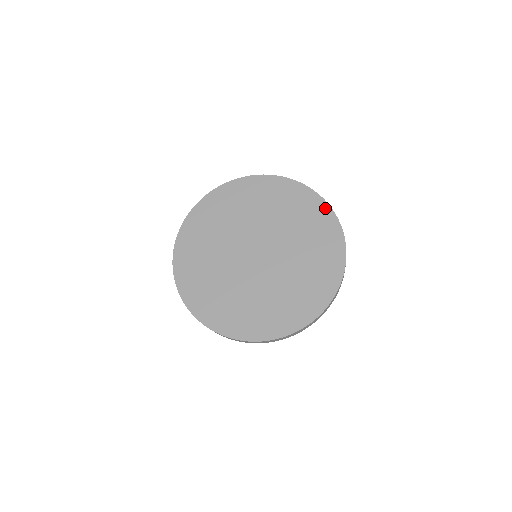
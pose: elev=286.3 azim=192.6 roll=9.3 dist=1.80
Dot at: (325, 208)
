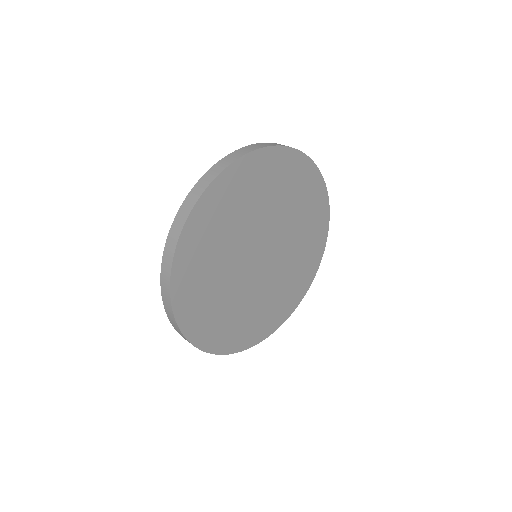
Dot at: (326, 206)
